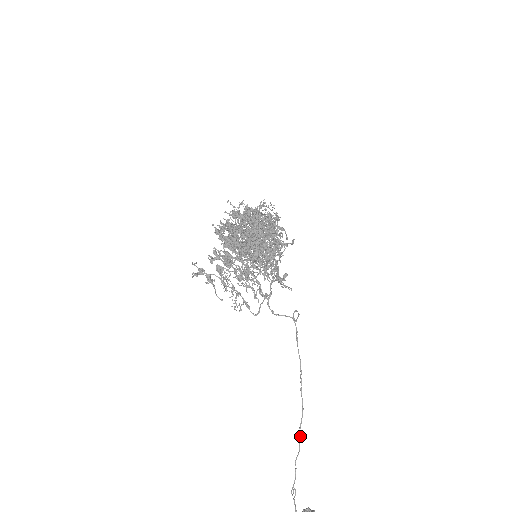
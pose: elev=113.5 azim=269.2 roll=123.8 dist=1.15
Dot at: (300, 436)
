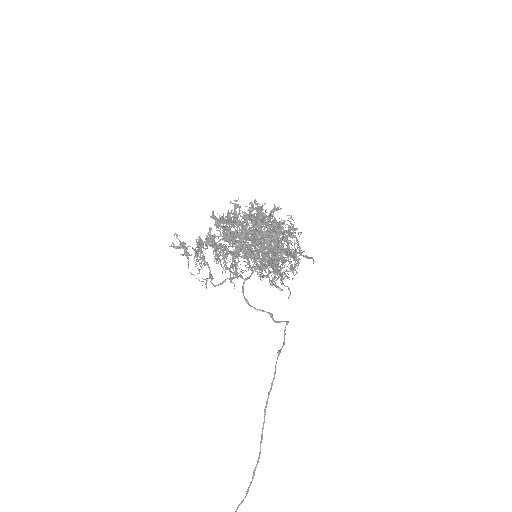
Dot at: (252, 480)
